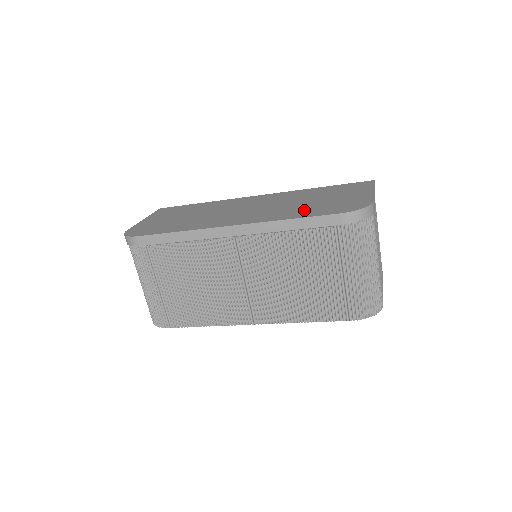
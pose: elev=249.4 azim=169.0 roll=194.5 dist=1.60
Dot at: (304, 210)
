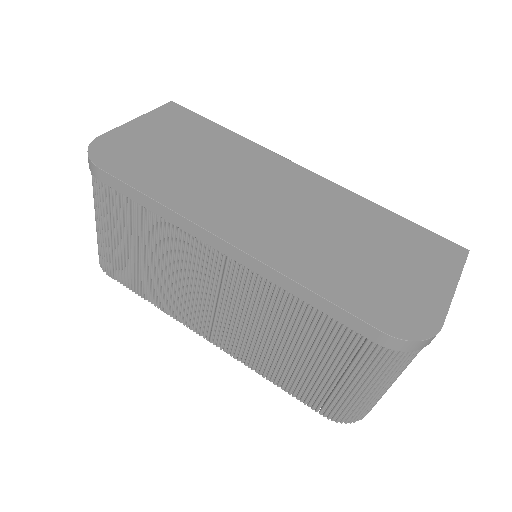
Dot at: (340, 275)
